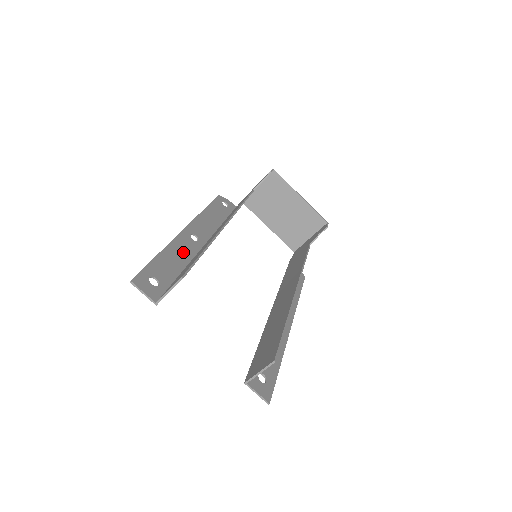
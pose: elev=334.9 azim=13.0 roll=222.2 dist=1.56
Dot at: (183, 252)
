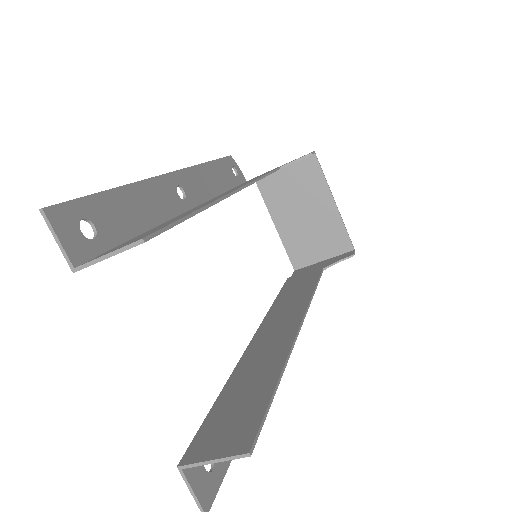
Dot at: (157, 204)
